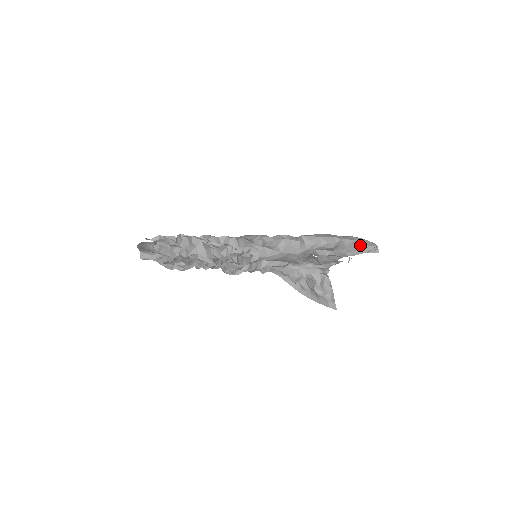
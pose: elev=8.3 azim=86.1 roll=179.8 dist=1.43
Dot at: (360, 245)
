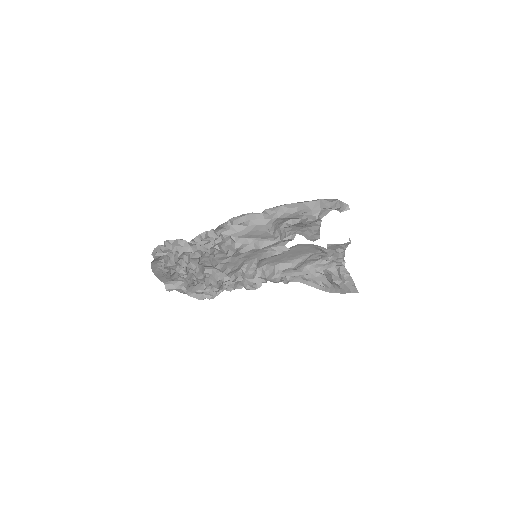
Dot at: (323, 204)
